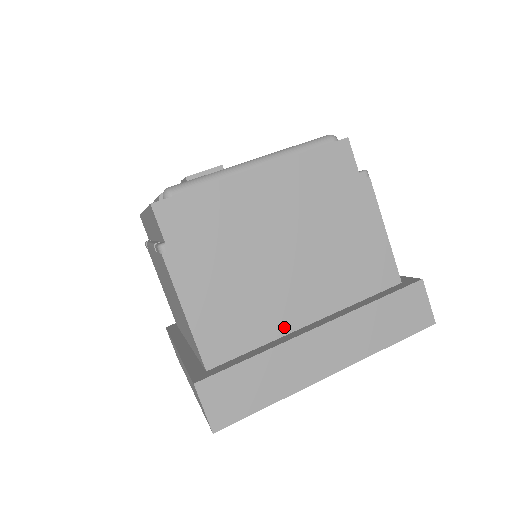
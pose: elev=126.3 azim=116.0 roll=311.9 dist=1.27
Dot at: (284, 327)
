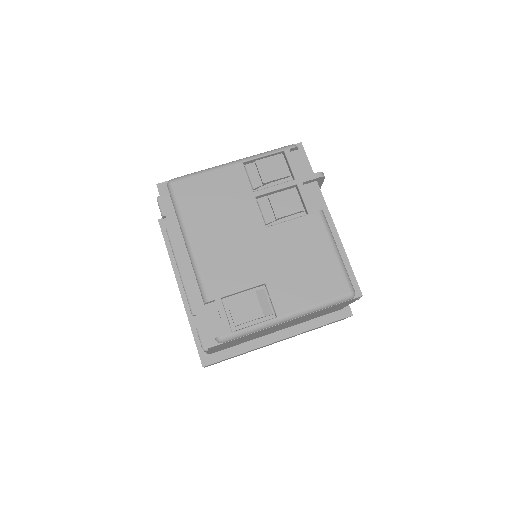
Dot at: (261, 336)
